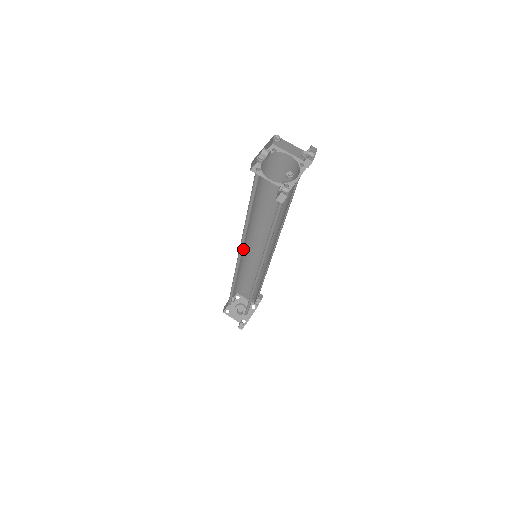
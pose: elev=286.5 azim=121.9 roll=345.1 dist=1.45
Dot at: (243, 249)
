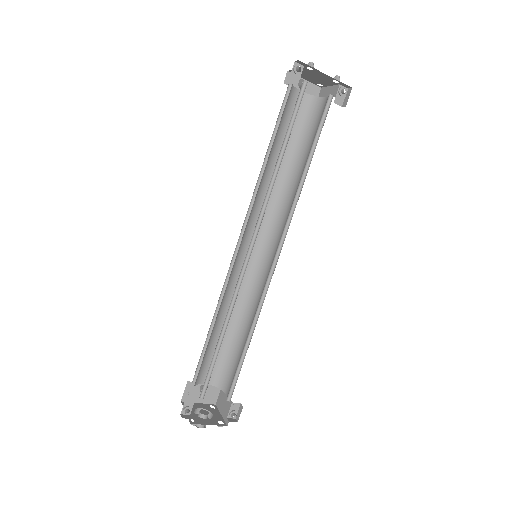
Dot at: occluded
